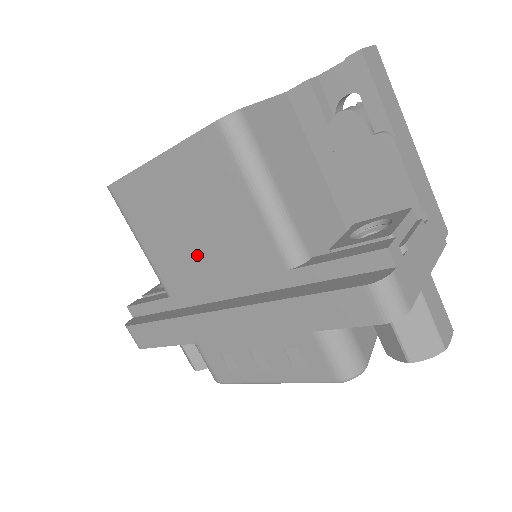
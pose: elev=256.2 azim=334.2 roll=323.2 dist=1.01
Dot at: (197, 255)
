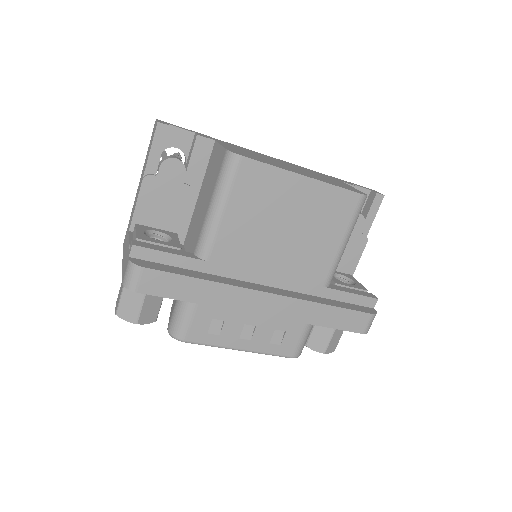
Dot at: (270, 247)
